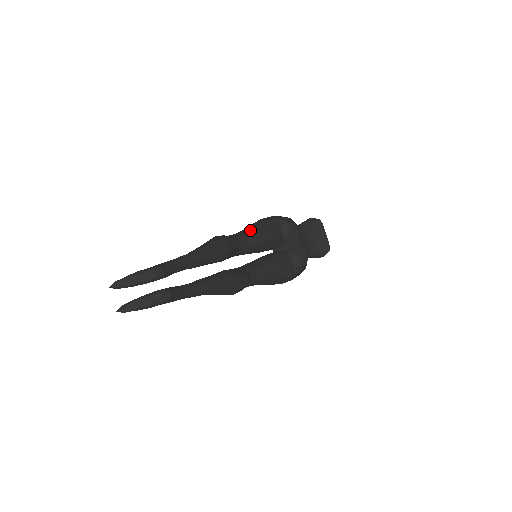
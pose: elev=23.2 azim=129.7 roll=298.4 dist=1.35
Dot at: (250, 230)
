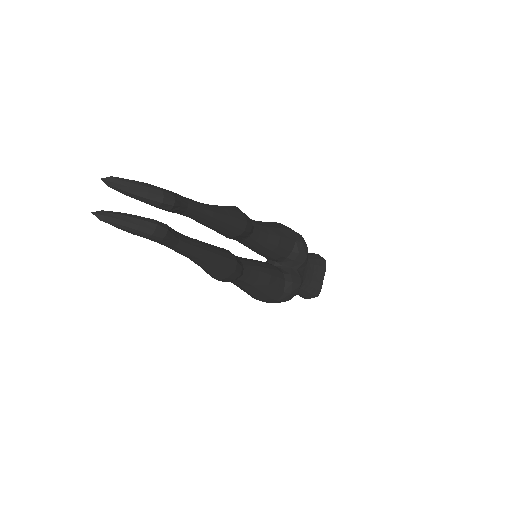
Dot at: (267, 225)
